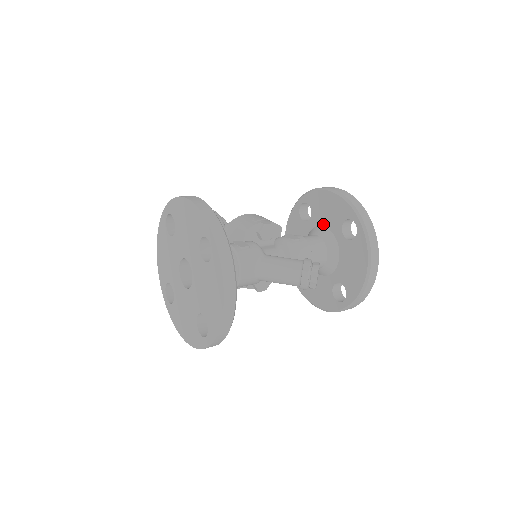
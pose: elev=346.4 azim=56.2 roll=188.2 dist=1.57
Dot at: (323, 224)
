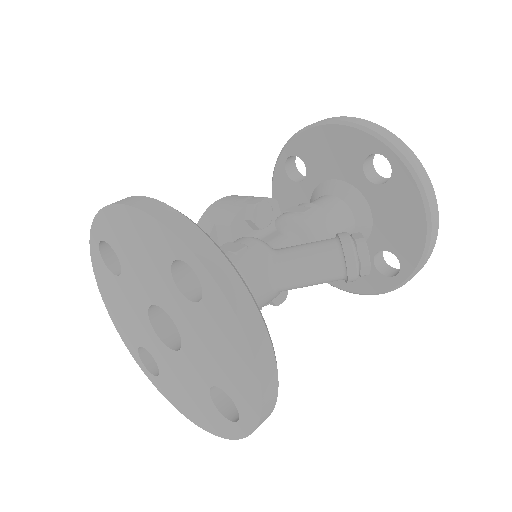
Dot at: (330, 176)
